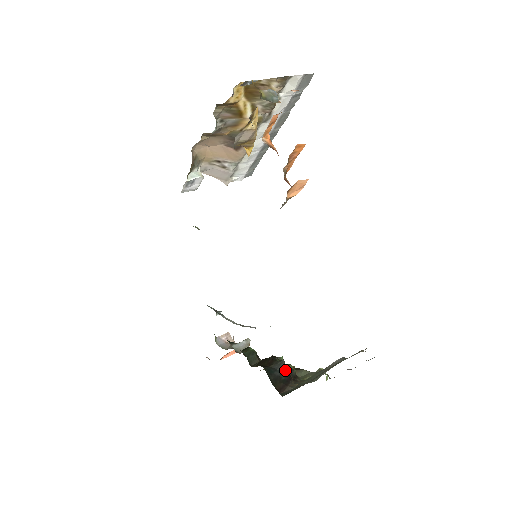
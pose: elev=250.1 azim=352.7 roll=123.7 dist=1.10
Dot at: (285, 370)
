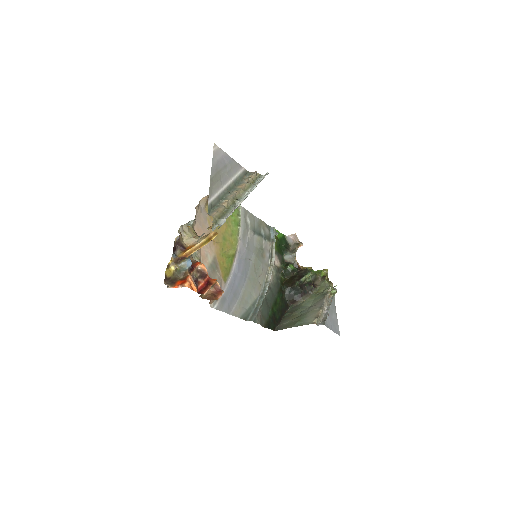
Dot at: (299, 291)
